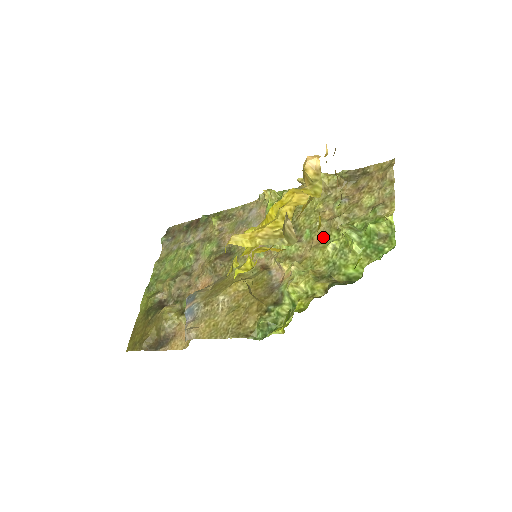
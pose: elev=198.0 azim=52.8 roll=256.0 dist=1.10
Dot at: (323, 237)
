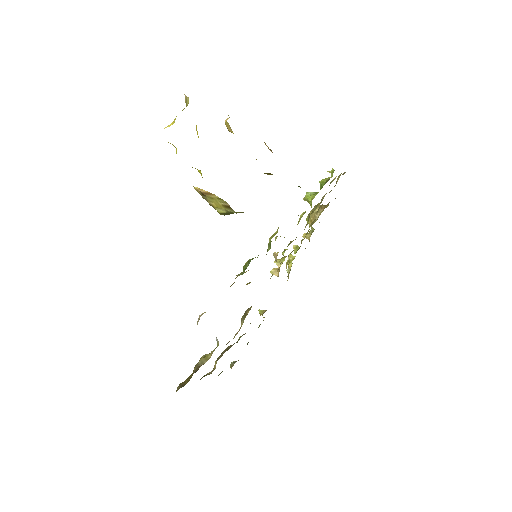
Dot at: occluded
